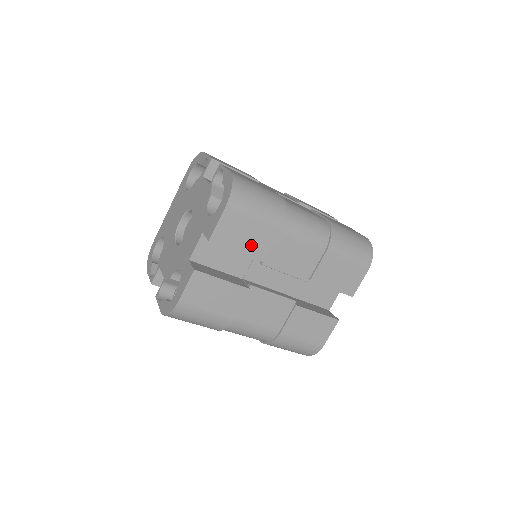
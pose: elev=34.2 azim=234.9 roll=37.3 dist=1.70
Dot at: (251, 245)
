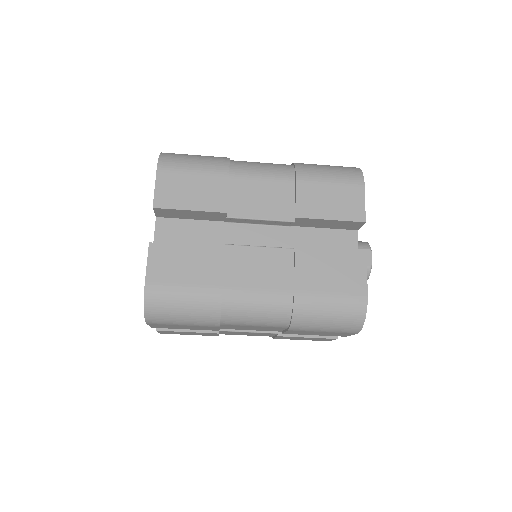
Dot at: (202, 199)
